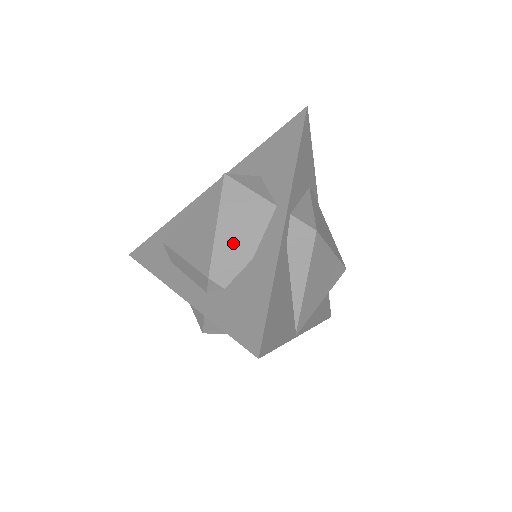
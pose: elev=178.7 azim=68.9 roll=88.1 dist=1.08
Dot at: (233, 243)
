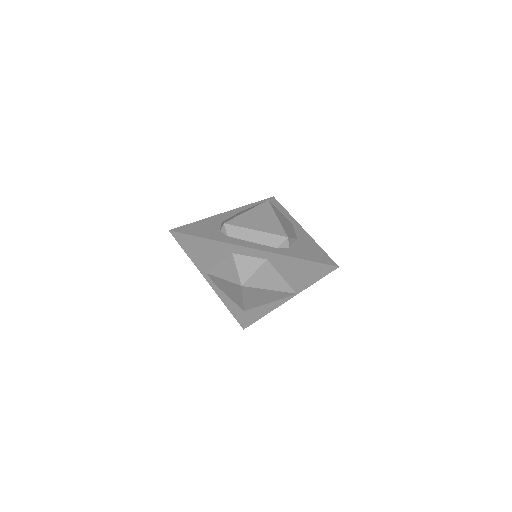
Dot at: (288, 229)
